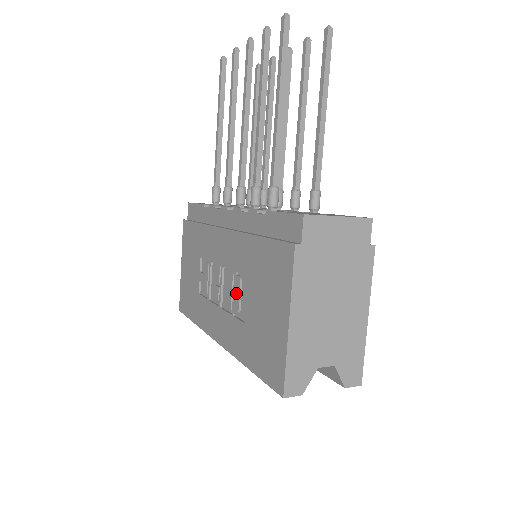
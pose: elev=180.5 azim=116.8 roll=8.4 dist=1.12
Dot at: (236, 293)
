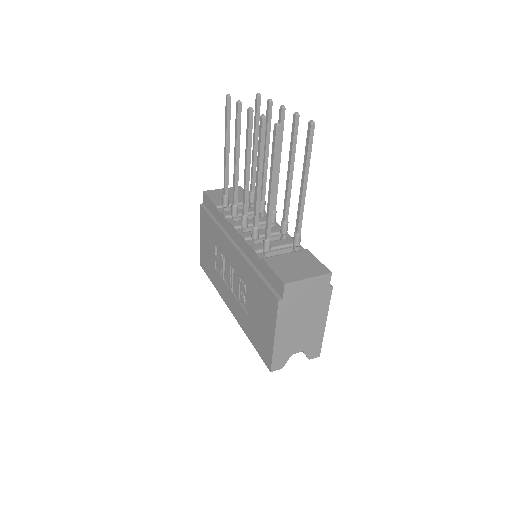
Dot at: (242, 292)
